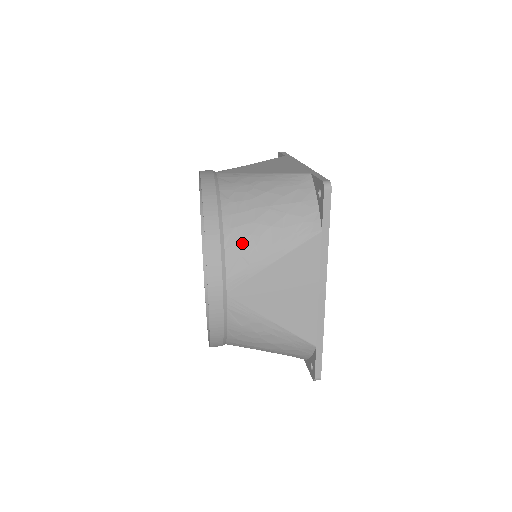
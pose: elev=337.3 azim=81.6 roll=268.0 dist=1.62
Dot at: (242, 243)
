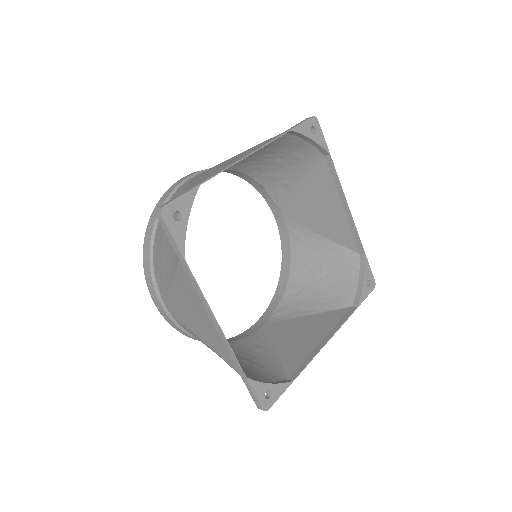
Dot at: (236, 163)
